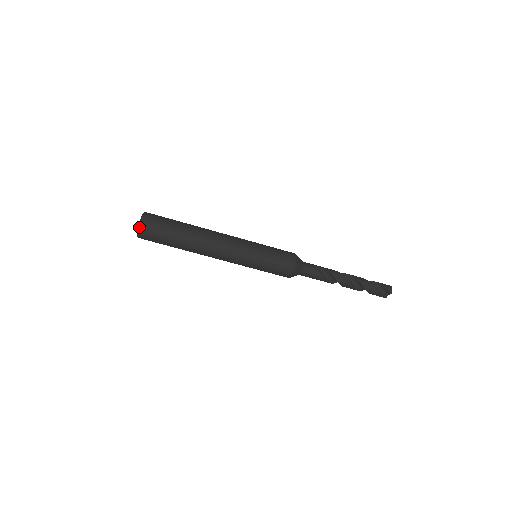
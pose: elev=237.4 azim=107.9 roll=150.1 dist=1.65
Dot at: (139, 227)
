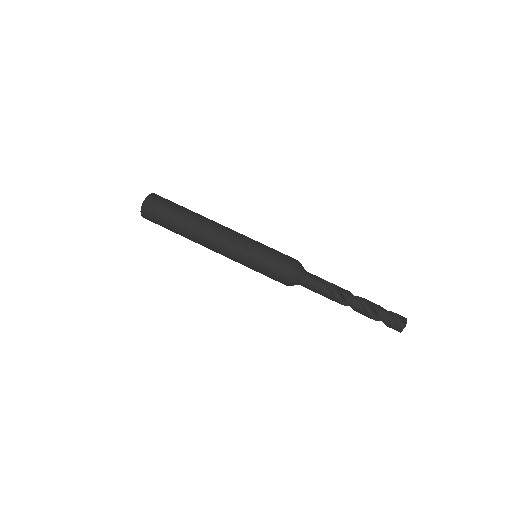
Dot at: (147, 197)
